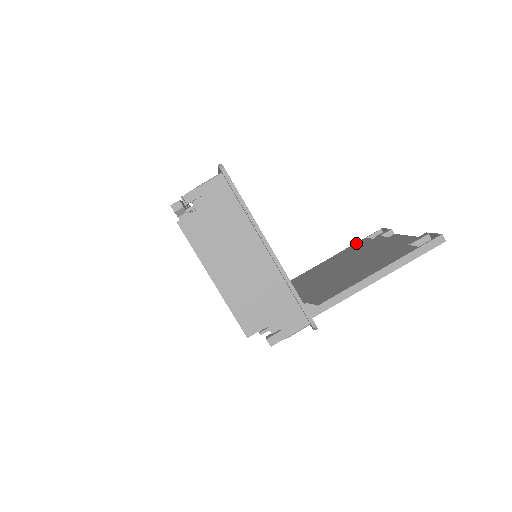
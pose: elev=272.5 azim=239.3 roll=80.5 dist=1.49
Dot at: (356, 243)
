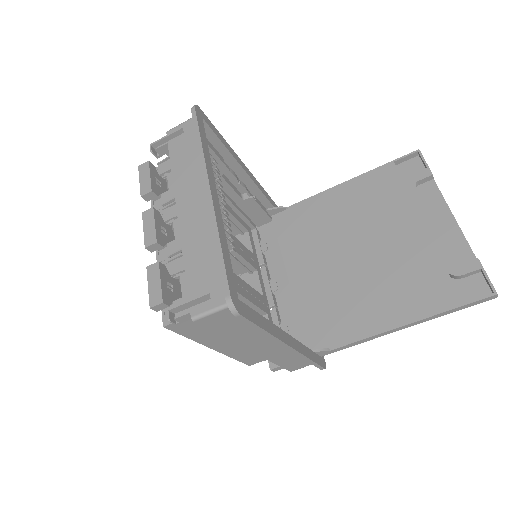
Dot at: (379, 169)
